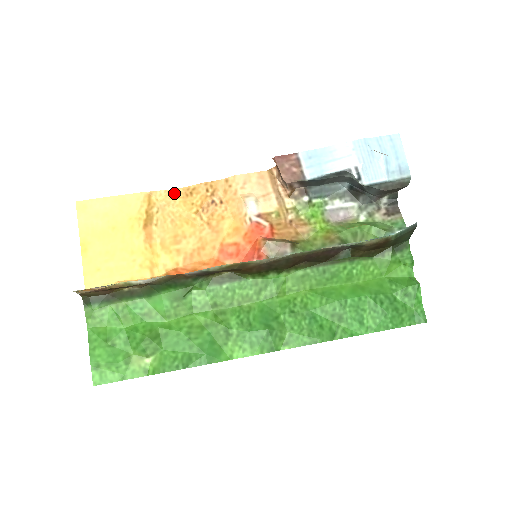
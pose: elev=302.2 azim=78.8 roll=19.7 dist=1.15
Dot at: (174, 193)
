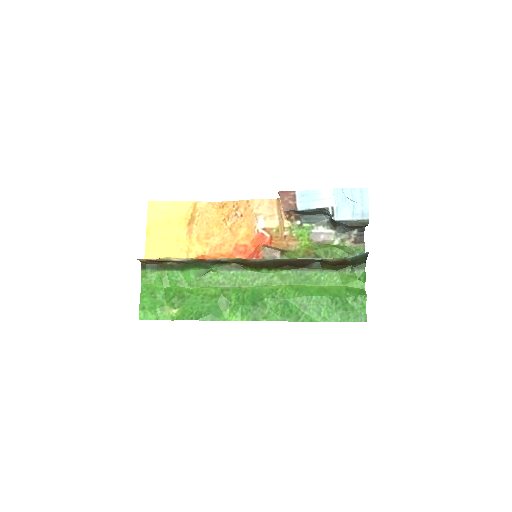
Dot at: (212, 205)
